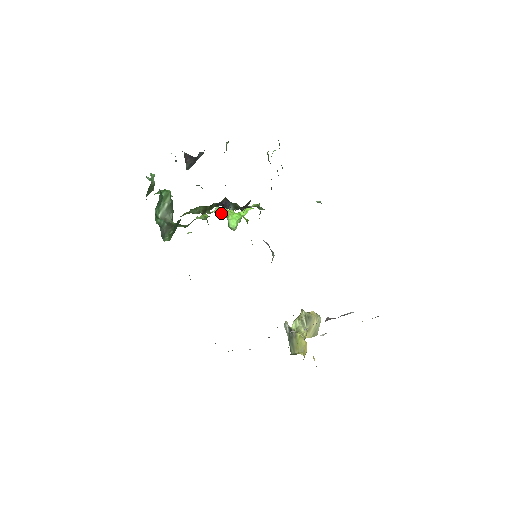
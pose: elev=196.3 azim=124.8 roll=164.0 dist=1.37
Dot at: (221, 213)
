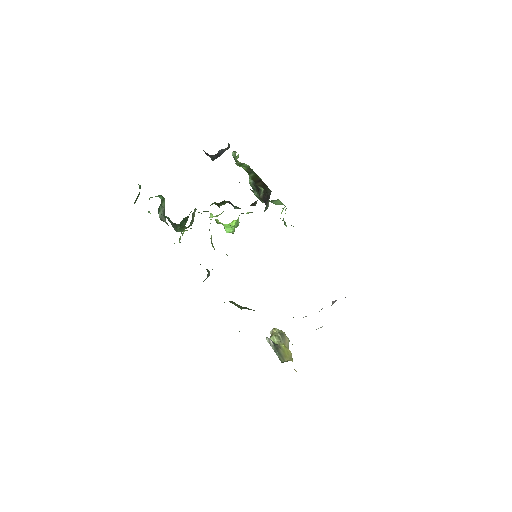
Dot at: (216, 220)
